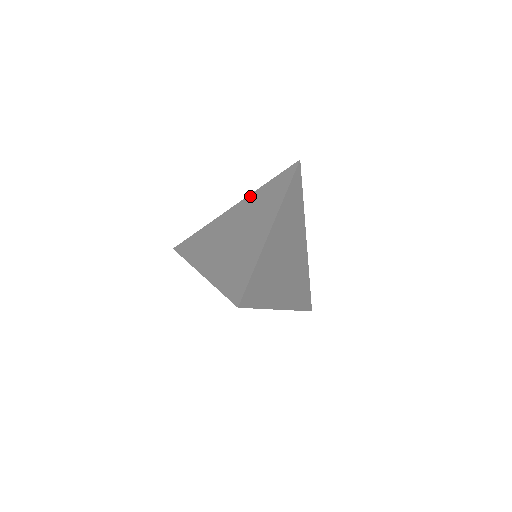
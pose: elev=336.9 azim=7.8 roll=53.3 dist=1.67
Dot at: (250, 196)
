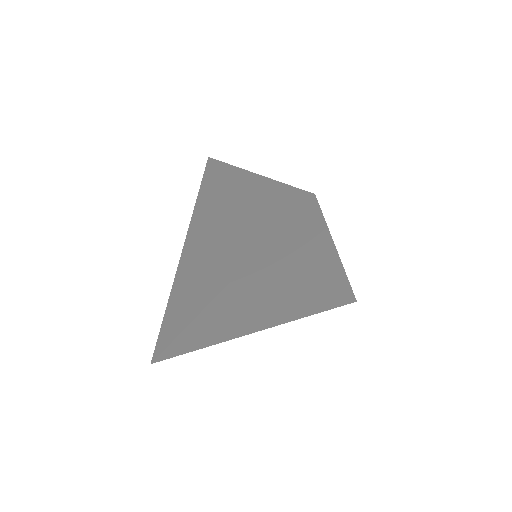
Dot at: (191, 222)
